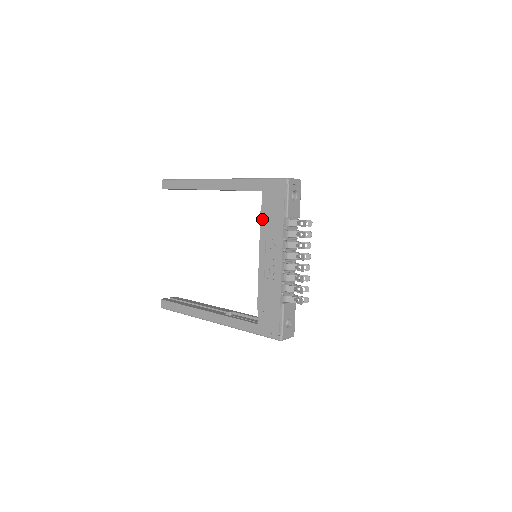
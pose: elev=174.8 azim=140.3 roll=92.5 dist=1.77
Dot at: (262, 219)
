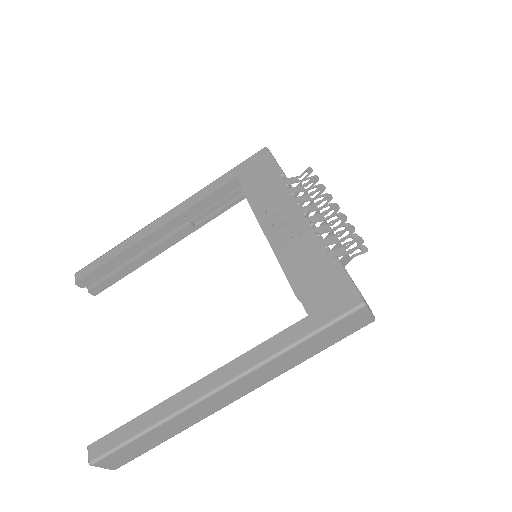
Dot at: (250, 198)
